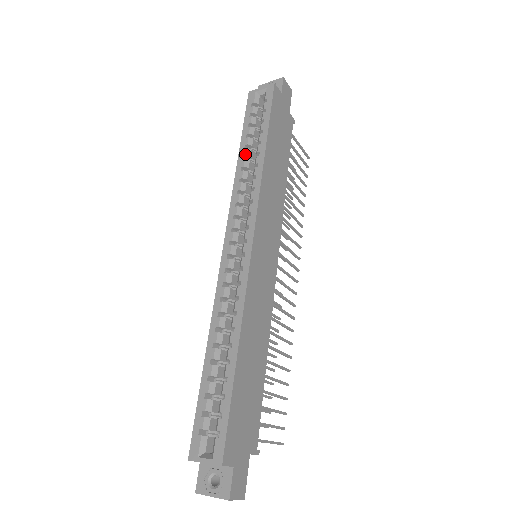
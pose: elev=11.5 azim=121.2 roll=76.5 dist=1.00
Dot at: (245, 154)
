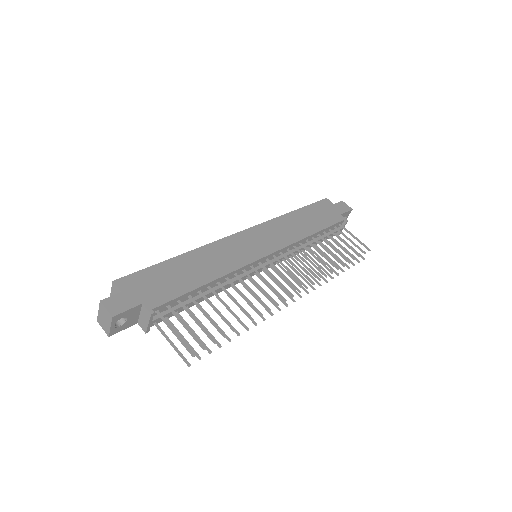
Dot at: occluded
